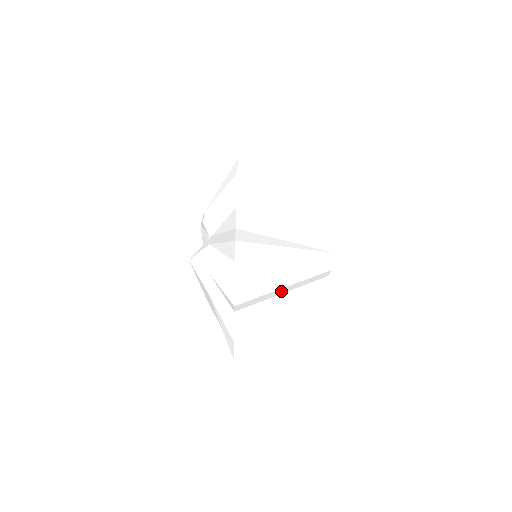
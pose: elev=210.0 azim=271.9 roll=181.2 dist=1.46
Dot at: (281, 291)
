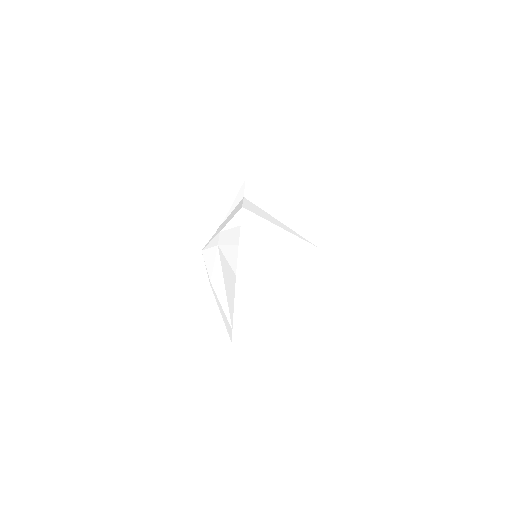
Dot at: (277, 235)
